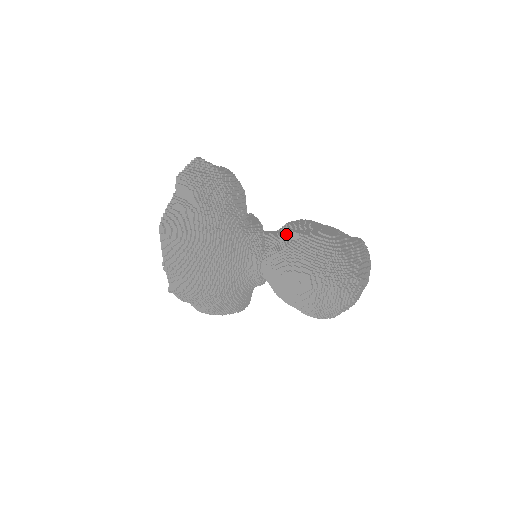
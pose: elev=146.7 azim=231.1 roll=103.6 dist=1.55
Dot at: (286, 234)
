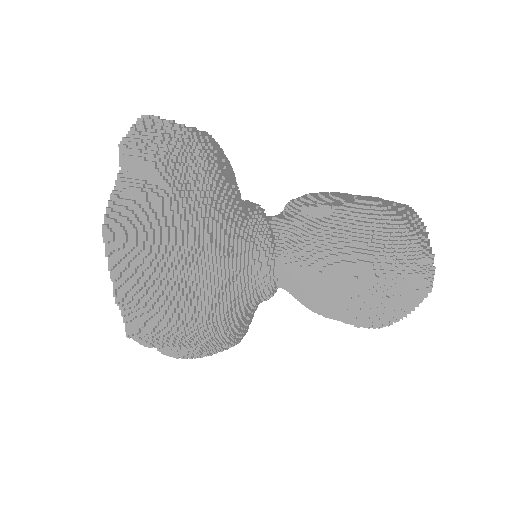
Dot at: (302, 213)
